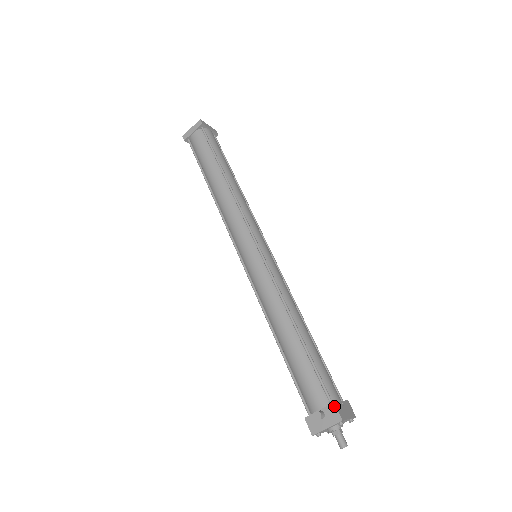
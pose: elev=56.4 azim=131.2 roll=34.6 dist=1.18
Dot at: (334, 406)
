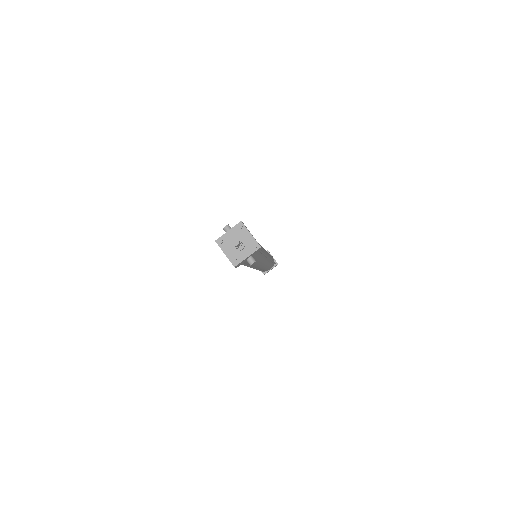
Dot at: occluded
